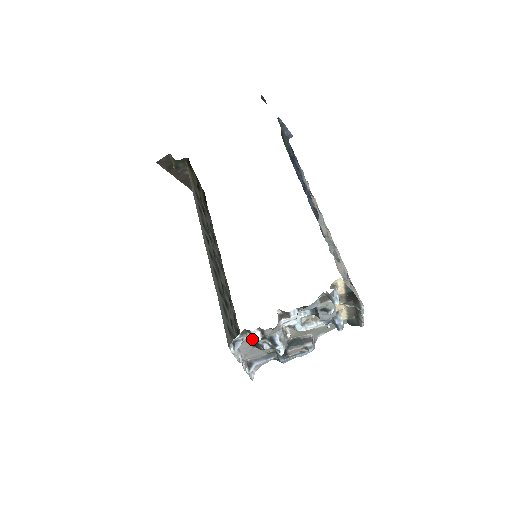
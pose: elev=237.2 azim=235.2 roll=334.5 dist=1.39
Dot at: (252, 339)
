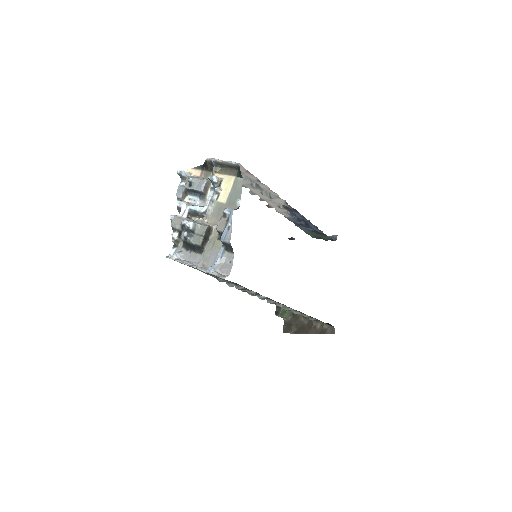
Dot at: (172, 238)
